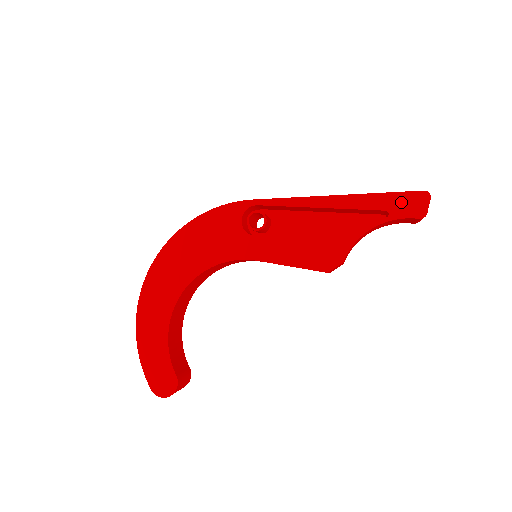
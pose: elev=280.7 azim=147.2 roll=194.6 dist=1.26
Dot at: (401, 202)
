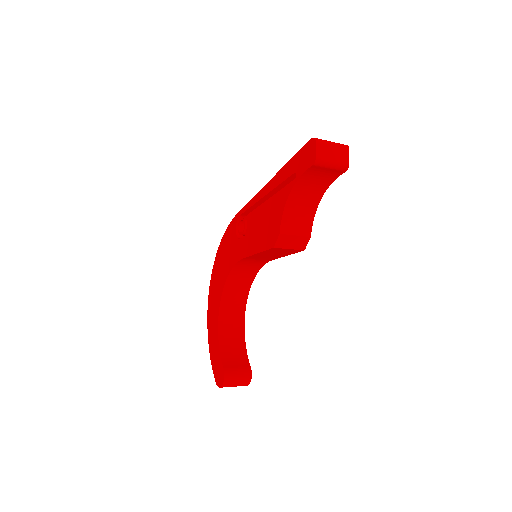
Dot at: (301, 159)
